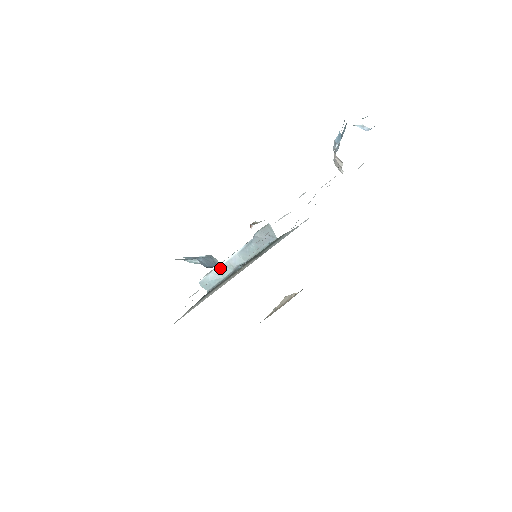
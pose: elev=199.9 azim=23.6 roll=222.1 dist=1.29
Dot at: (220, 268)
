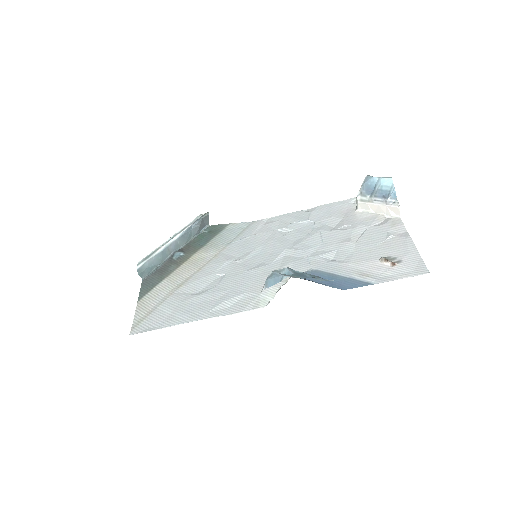
Dot at: (159, 254)
